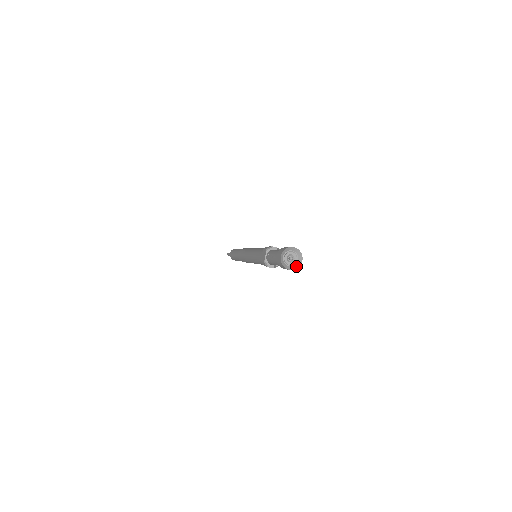
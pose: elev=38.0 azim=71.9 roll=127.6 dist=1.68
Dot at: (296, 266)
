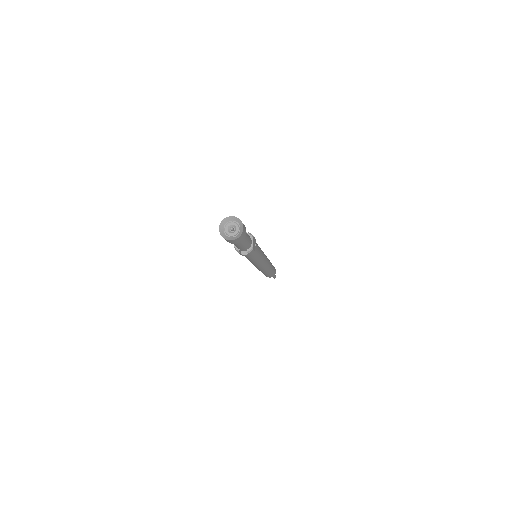
Dot at: (238, 235)
